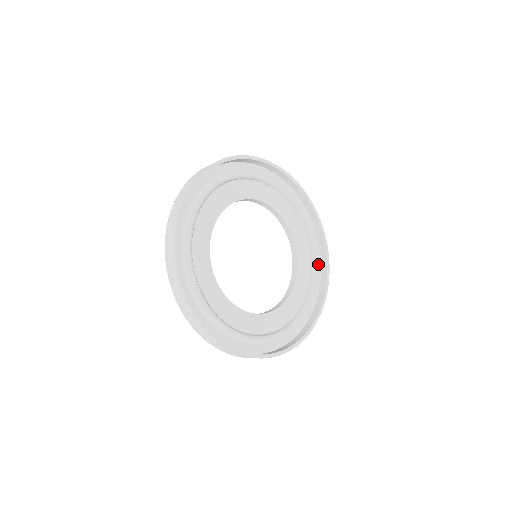
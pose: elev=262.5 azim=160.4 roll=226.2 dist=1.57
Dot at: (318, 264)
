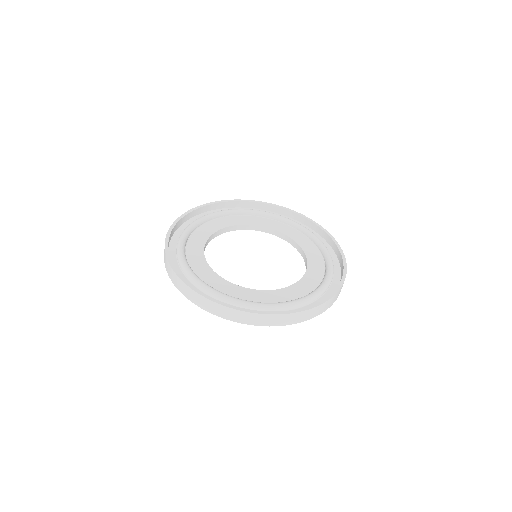
Dot at: (323, 242)
